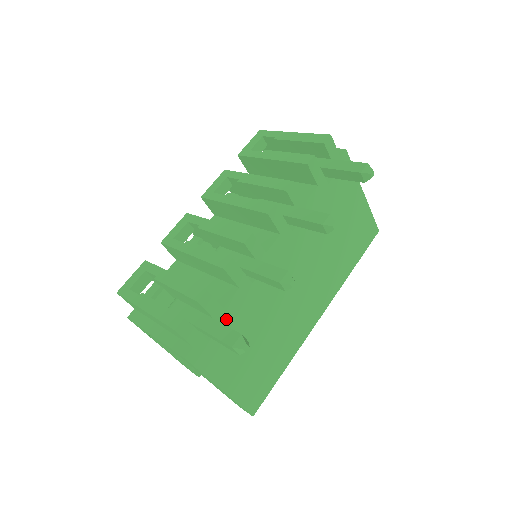
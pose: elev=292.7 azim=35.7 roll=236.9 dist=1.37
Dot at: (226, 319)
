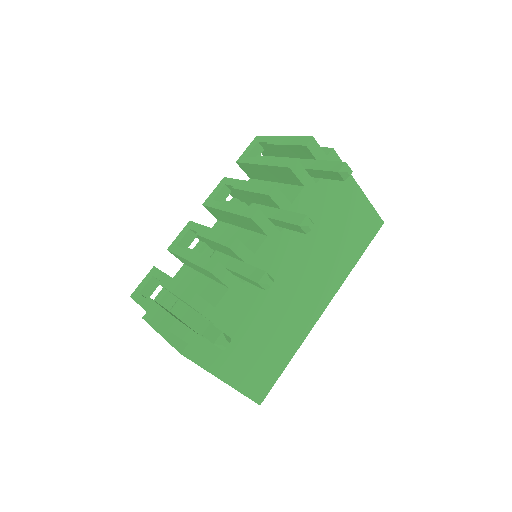
Dot at: (219, 317)
